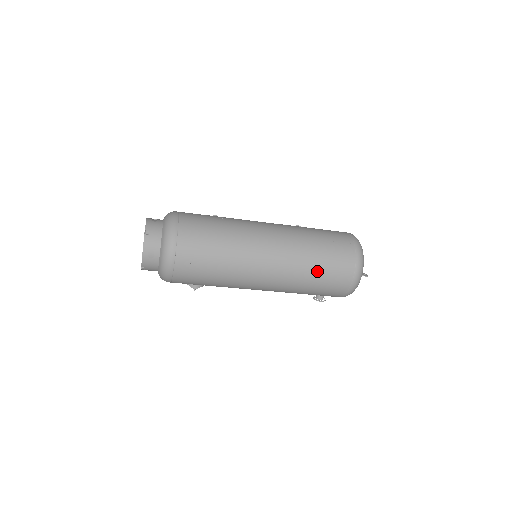
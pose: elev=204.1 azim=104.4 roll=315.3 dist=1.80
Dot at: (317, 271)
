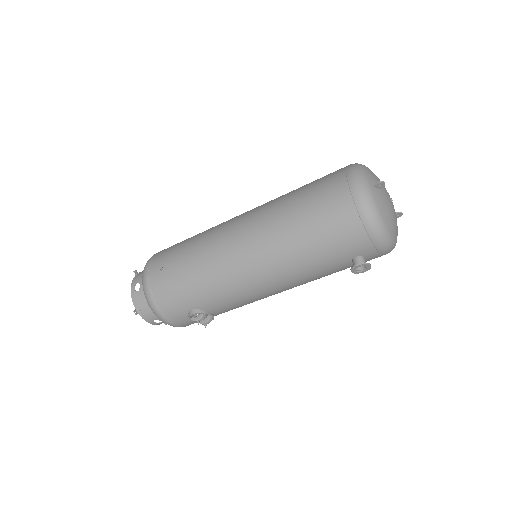
Dot at: (296, 206)
